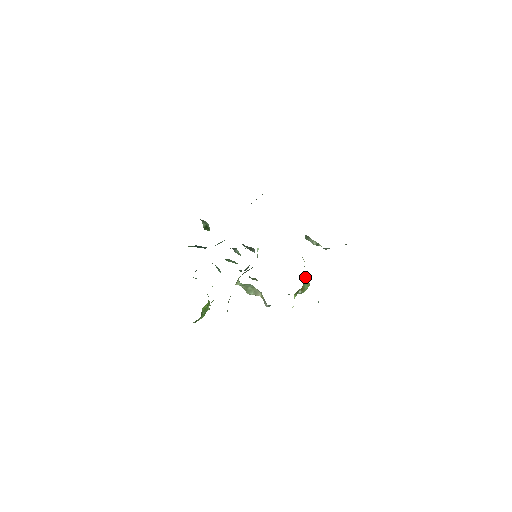
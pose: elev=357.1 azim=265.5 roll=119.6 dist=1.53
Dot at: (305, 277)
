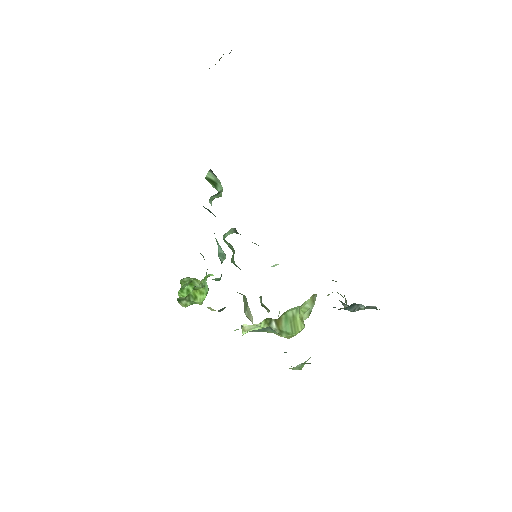
Dot at: (292, 314)
